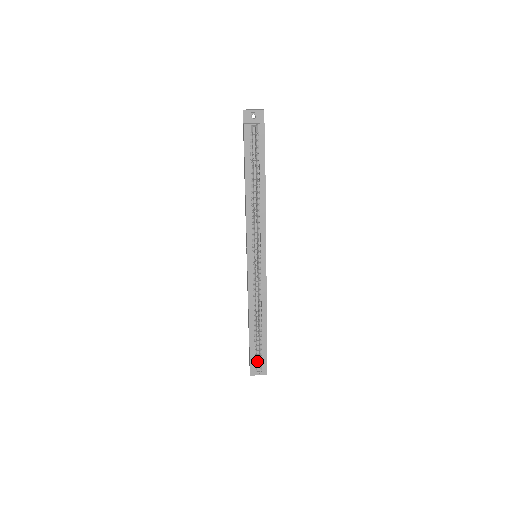
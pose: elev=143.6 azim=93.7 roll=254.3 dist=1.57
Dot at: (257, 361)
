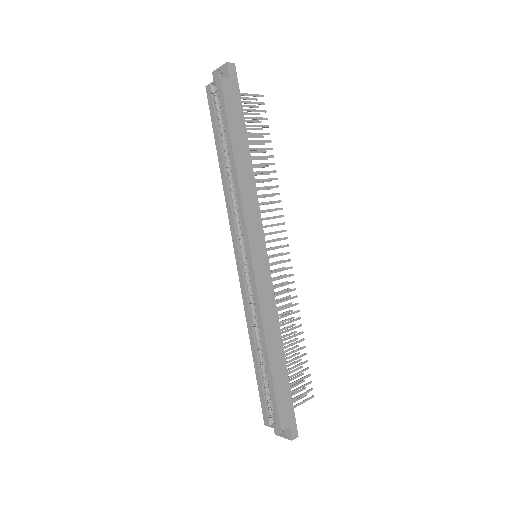
Dot at: occluded
